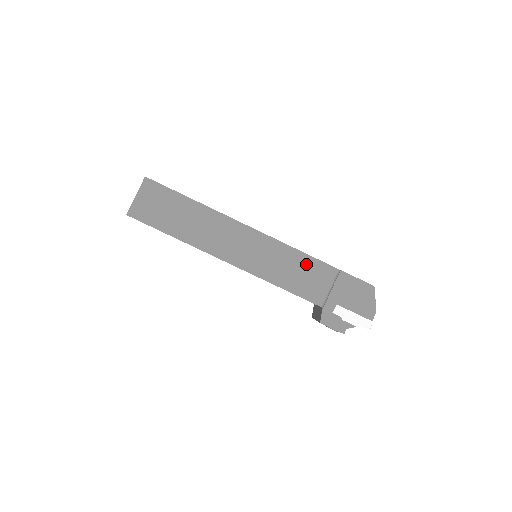
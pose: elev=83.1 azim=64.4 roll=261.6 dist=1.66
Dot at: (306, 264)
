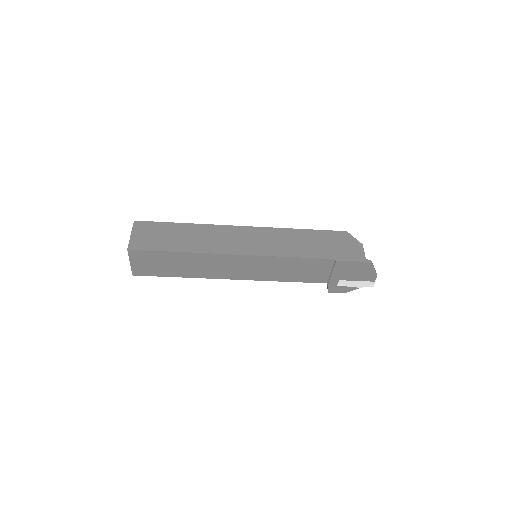
Dot at: (302, 264)
